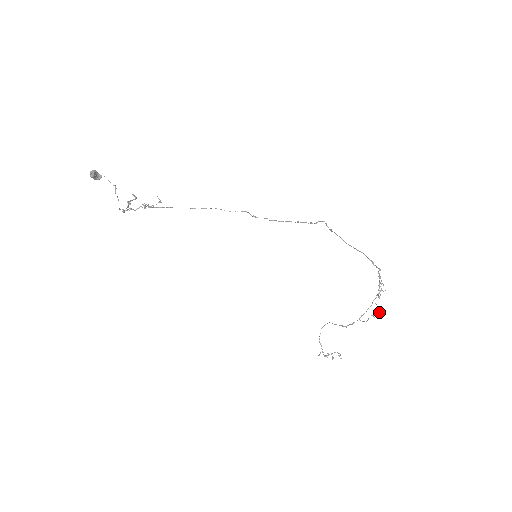
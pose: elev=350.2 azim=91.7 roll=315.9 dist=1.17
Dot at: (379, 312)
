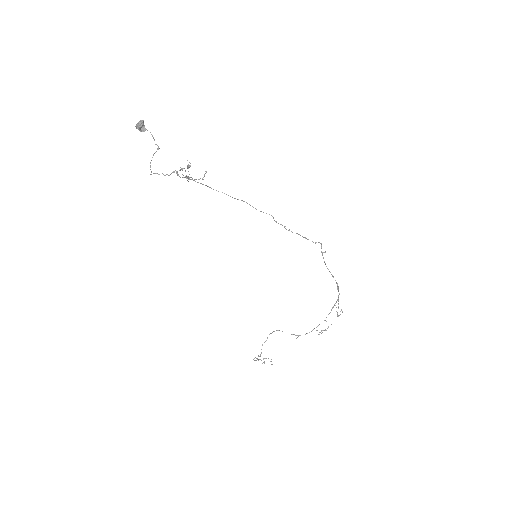
Dot at: occluded
